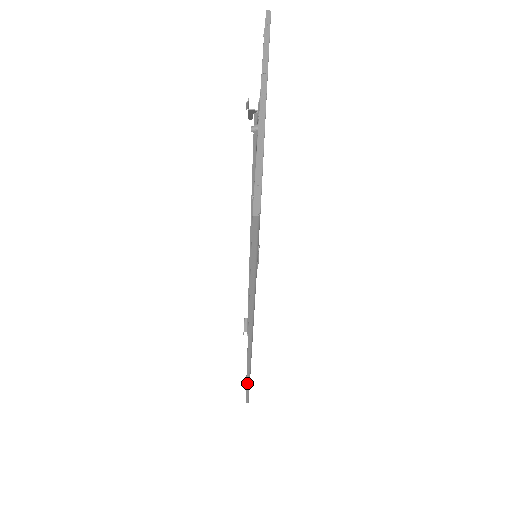
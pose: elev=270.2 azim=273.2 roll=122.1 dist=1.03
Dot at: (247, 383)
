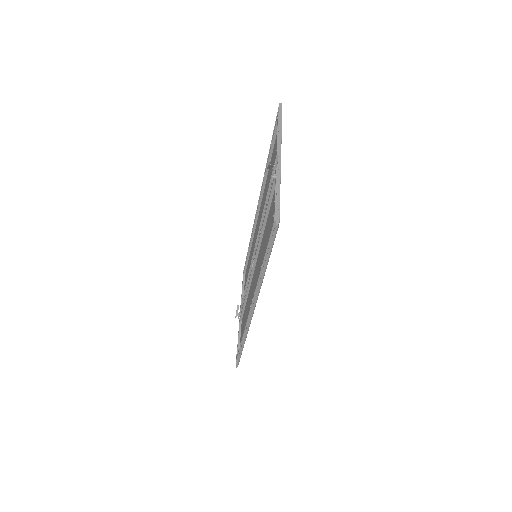
Dot at: (242, 347)
